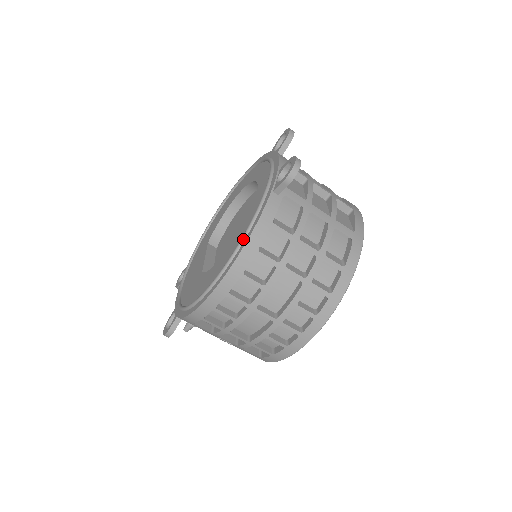
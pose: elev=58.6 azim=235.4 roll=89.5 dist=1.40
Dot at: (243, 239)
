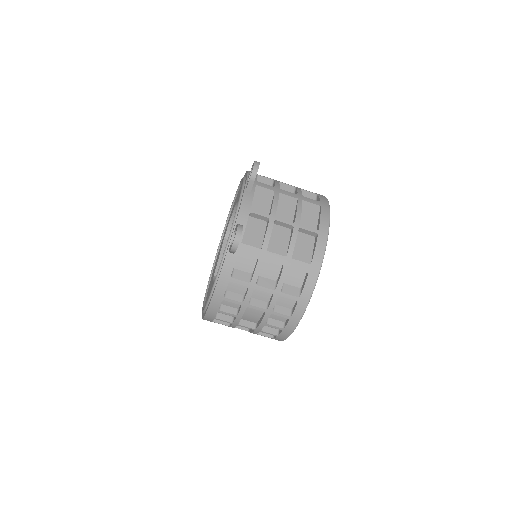
Dot at: (213, 288)
